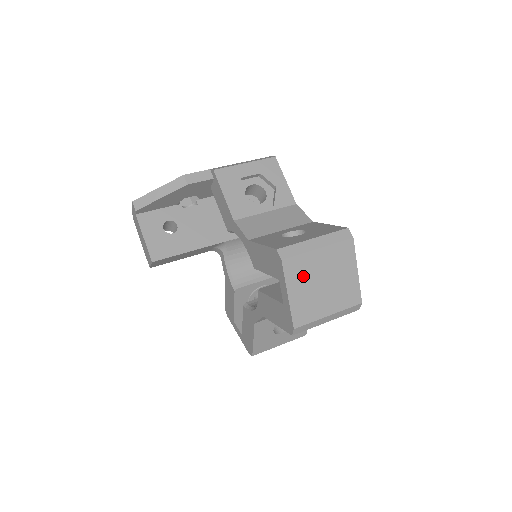
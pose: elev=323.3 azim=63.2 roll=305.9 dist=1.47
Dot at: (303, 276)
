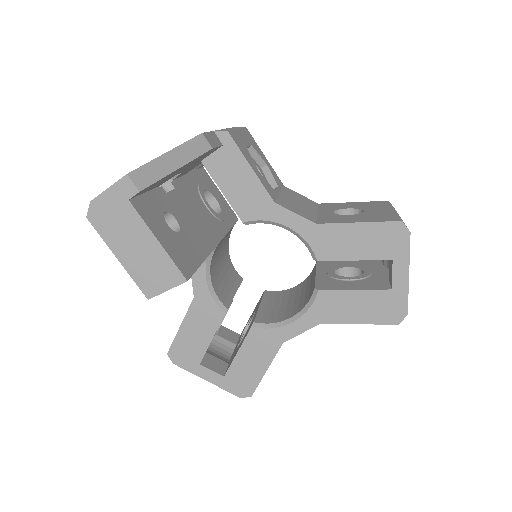
Dot at: occluded
